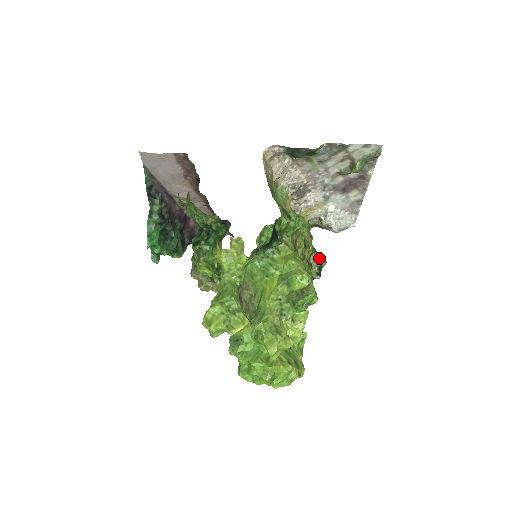
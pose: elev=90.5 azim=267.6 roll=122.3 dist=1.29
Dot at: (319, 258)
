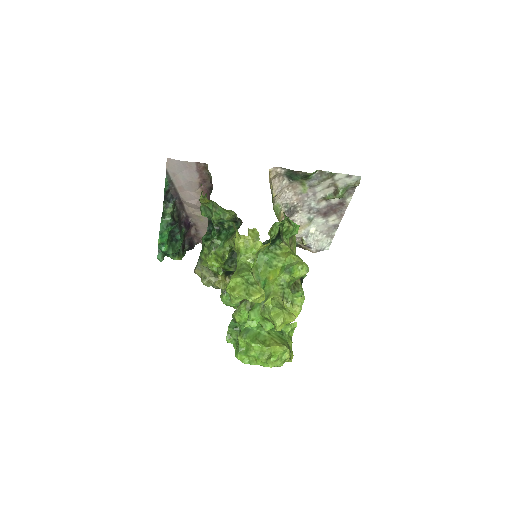
Dot at: occluded
